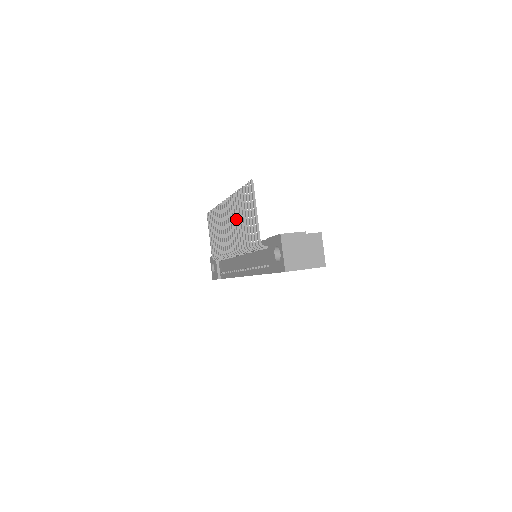
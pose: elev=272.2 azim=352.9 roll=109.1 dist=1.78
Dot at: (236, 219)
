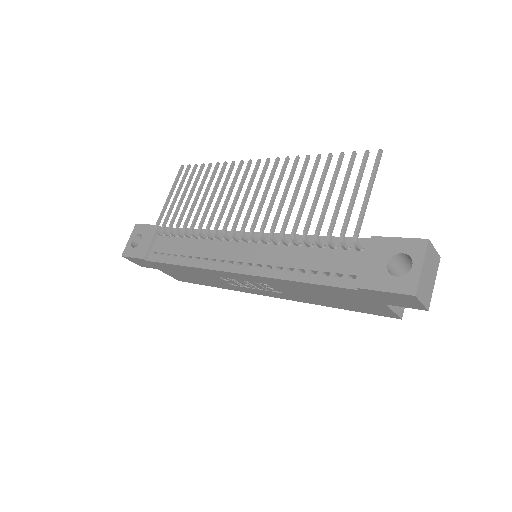
Dot at: (287, 189)
